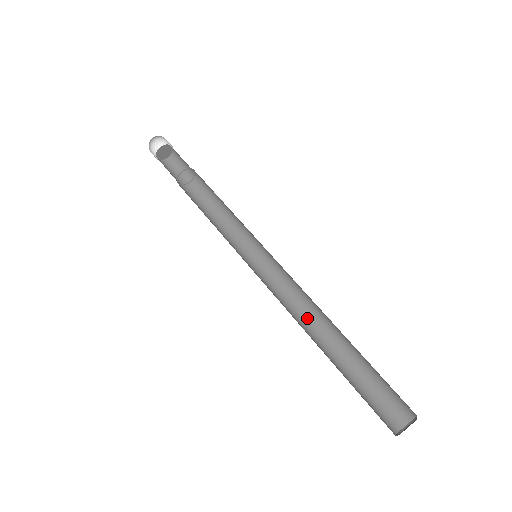
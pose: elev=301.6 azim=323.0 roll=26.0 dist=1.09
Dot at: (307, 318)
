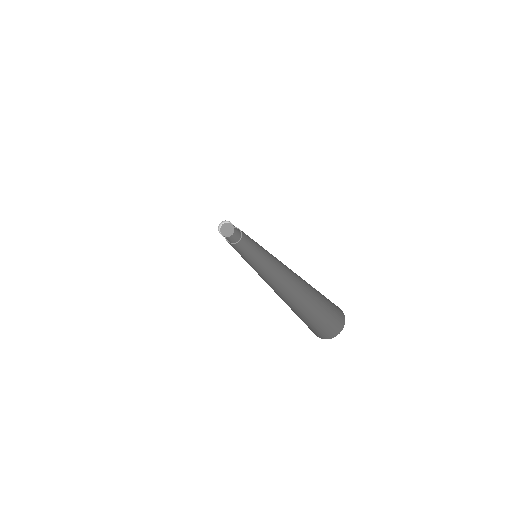
Dot at: (286, 281)
